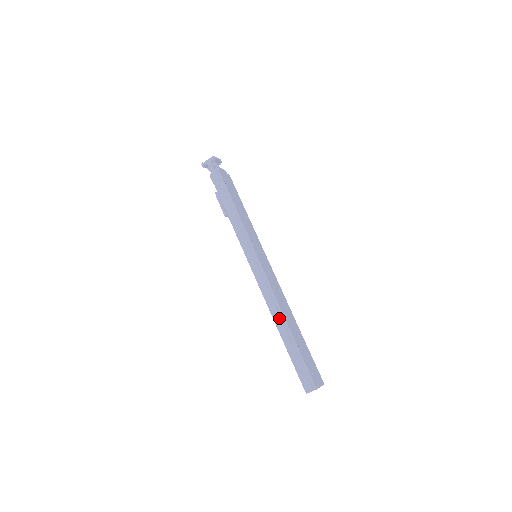
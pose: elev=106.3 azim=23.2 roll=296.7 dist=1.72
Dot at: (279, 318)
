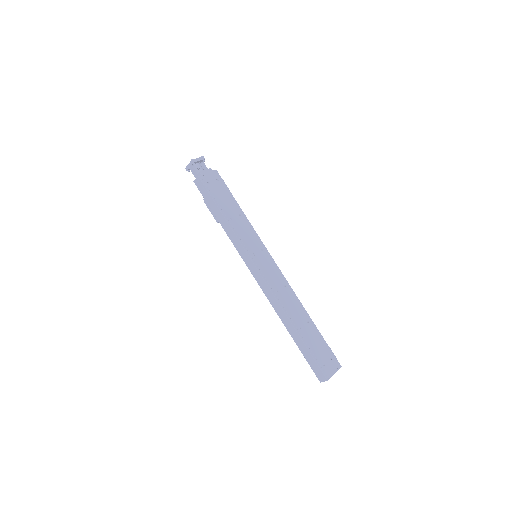
Dot at: (284, 319)
